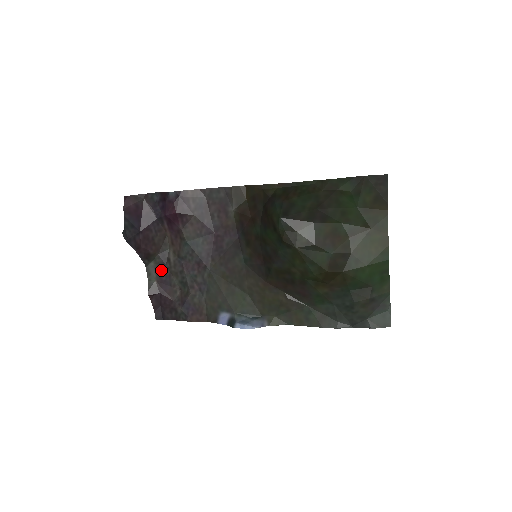
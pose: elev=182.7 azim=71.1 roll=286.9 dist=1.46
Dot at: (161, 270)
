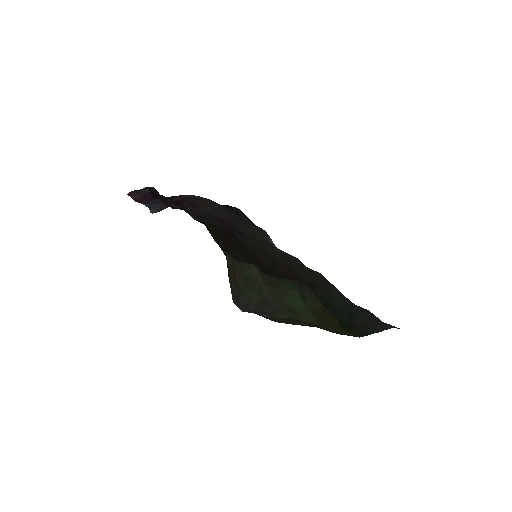
Dot at: (207, 199)
